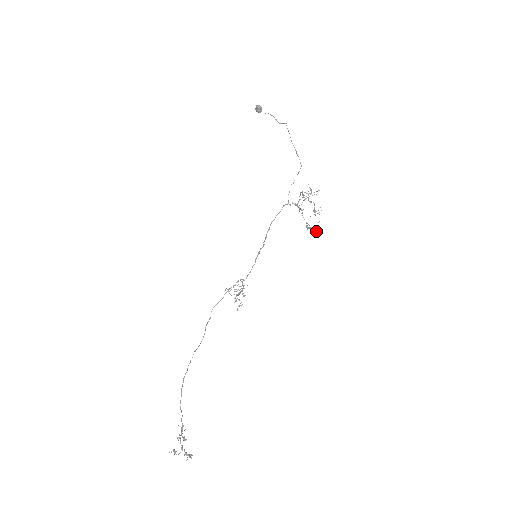
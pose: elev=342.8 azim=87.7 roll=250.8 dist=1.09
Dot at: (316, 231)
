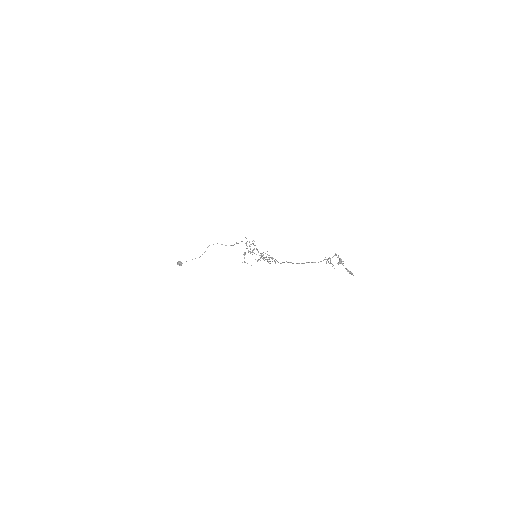
Dot at: occluded
